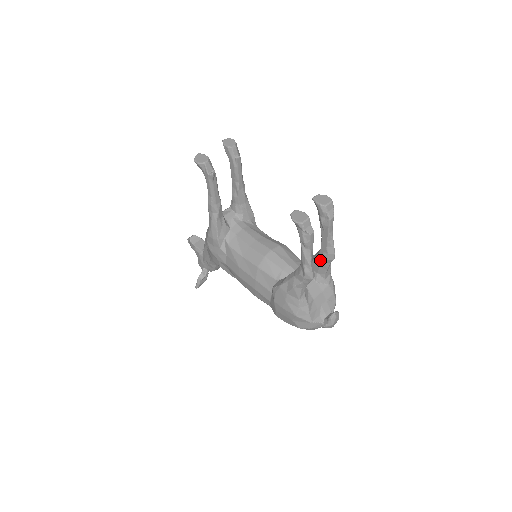
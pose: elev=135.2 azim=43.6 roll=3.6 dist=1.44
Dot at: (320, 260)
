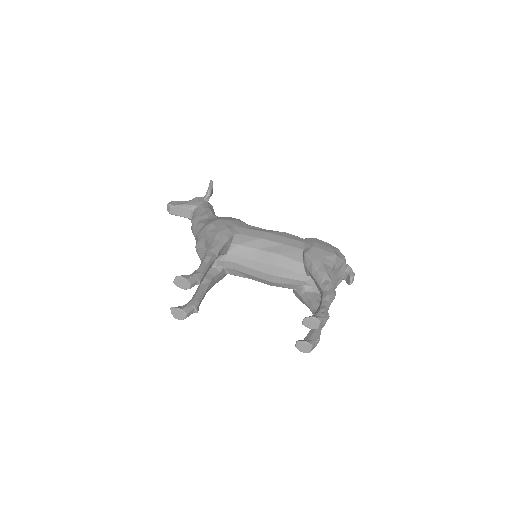
Dot at: occluded
